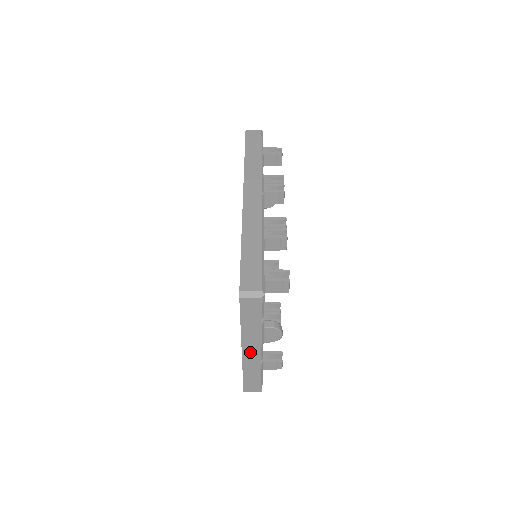
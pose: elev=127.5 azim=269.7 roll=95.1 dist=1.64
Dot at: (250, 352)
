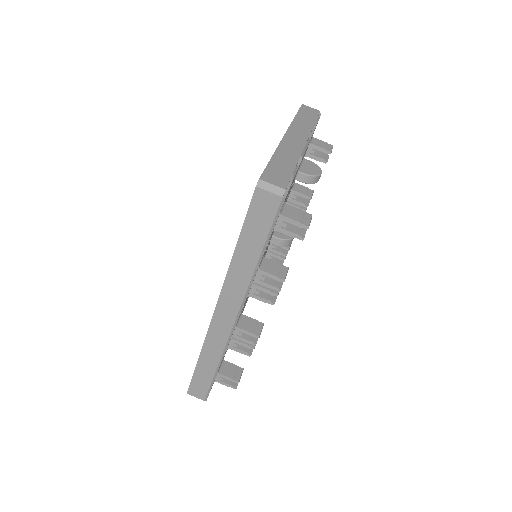
Dot at: occluded
